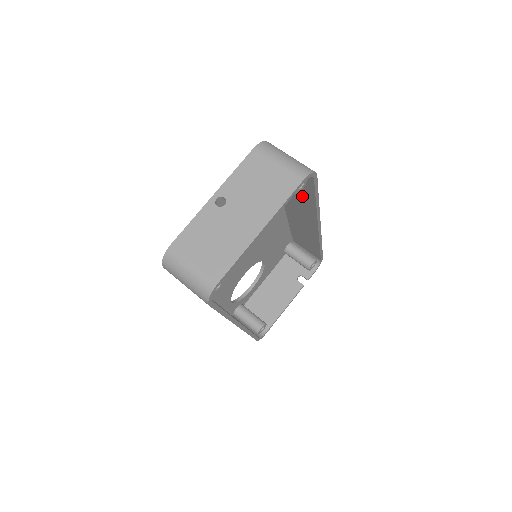
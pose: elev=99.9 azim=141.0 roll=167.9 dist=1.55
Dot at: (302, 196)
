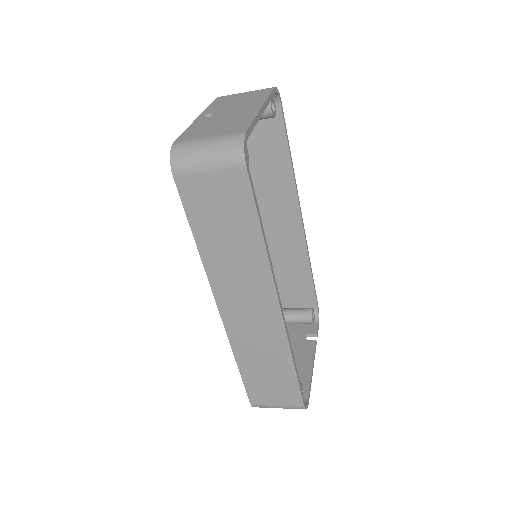
Dot at: (274, 165)
